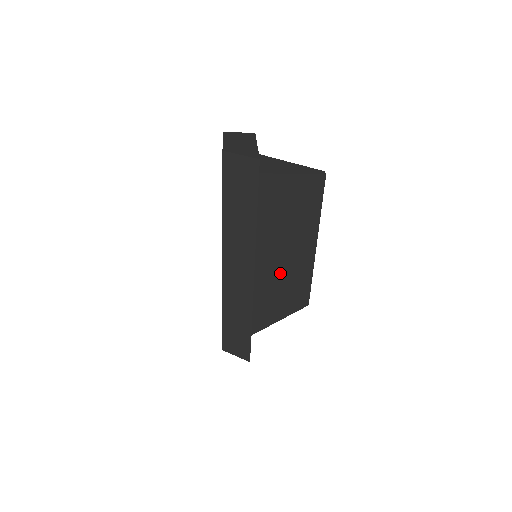
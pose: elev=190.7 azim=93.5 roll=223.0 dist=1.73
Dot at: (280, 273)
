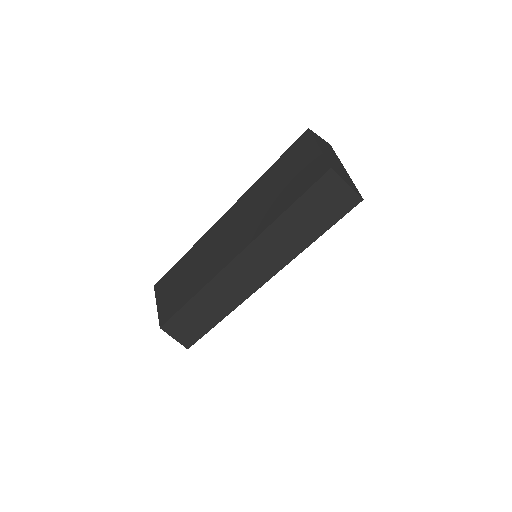
Dot at: occluded
